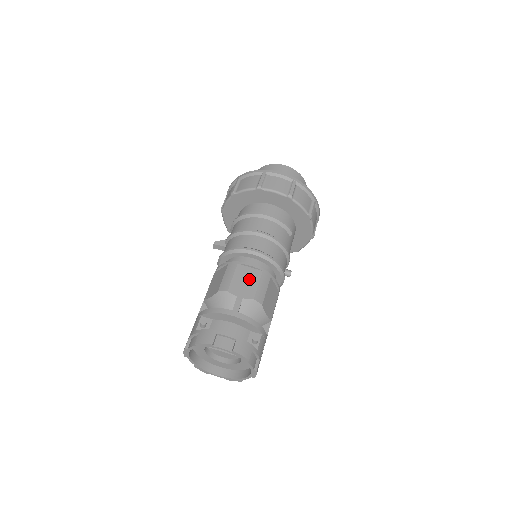
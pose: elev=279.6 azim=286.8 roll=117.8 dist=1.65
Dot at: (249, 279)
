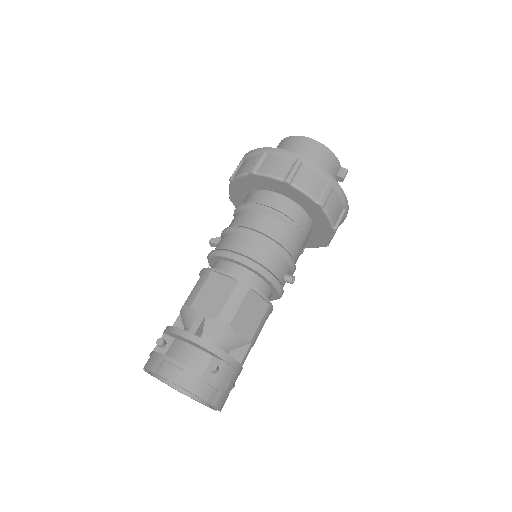
Dot at: (219, 291)
